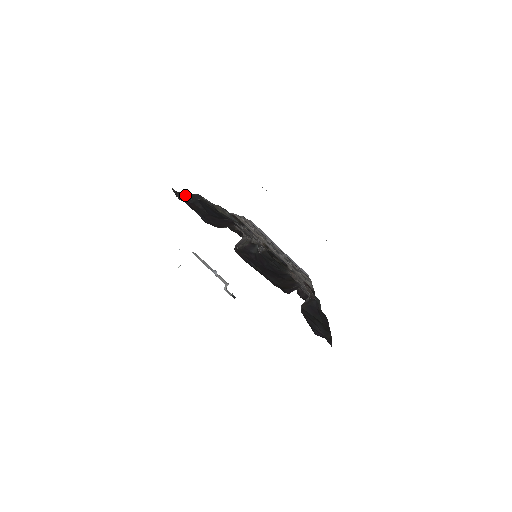
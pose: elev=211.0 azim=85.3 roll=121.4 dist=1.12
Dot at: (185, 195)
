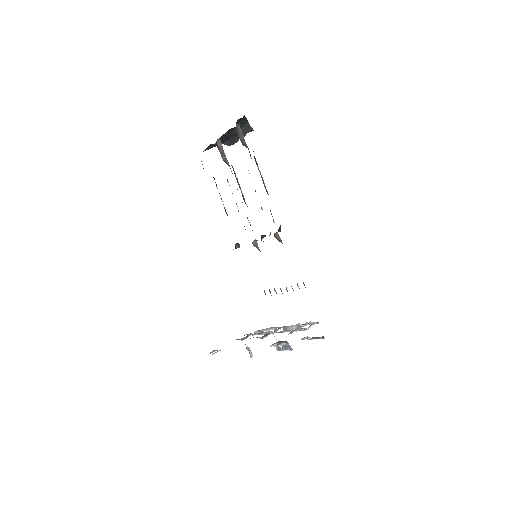
Dot at: occluded
